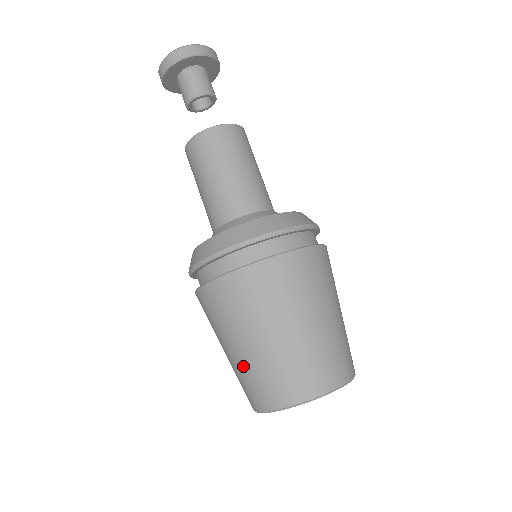
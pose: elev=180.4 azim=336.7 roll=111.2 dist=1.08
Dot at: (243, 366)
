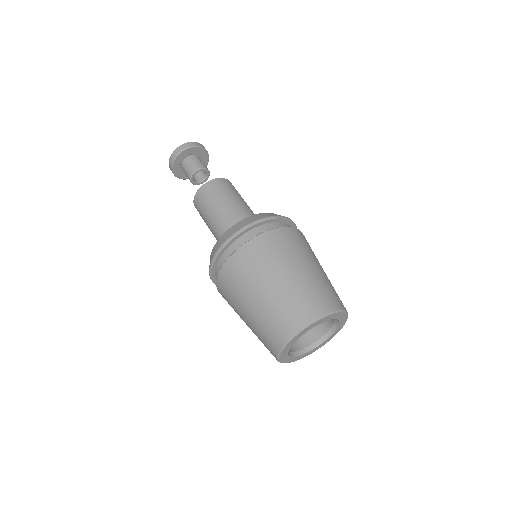
Dot at: (254, 330)
